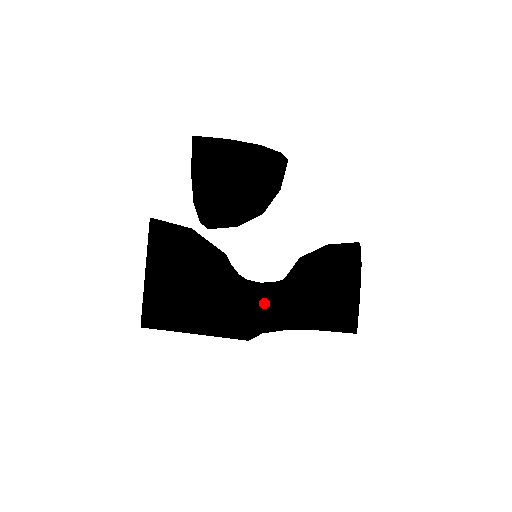
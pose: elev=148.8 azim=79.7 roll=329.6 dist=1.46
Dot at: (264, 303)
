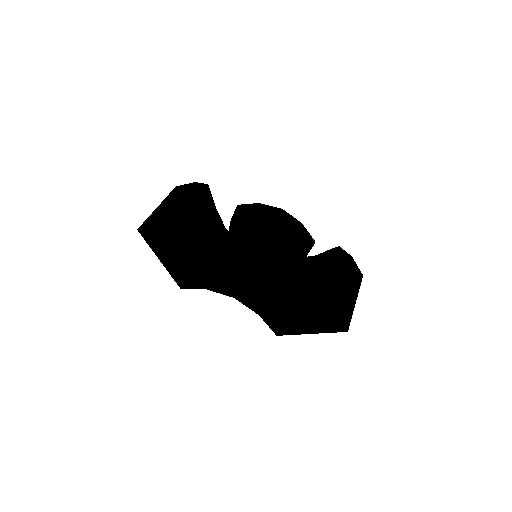
Dot at: (237, 245)
